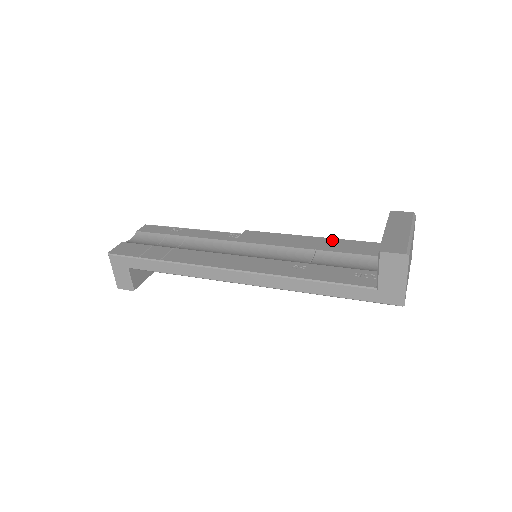
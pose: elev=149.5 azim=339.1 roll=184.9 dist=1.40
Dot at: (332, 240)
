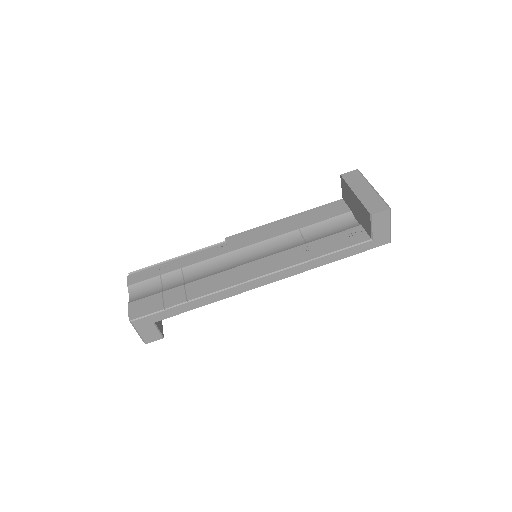
Dot at: (302, 214)
